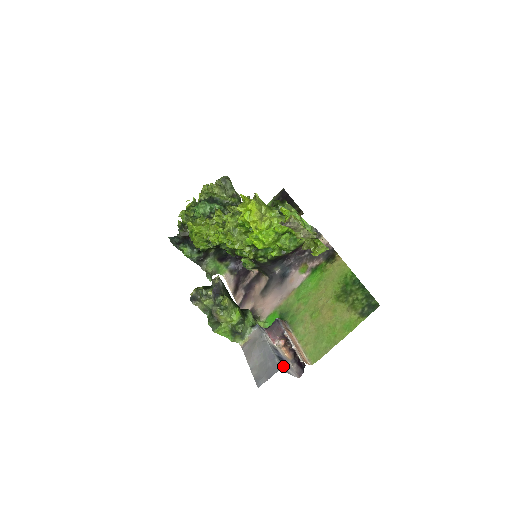
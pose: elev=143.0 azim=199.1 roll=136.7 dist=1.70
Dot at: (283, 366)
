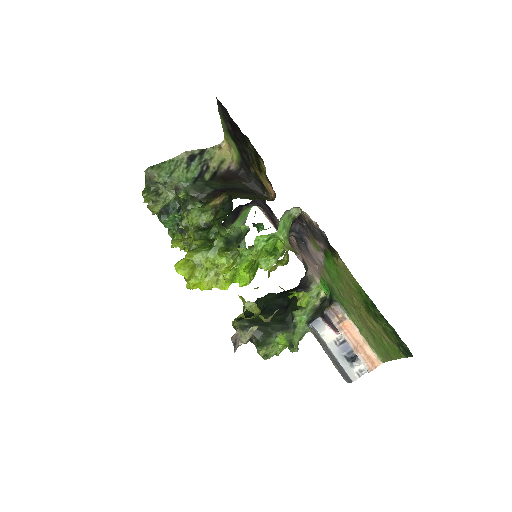
Dot at: (356, 368)
